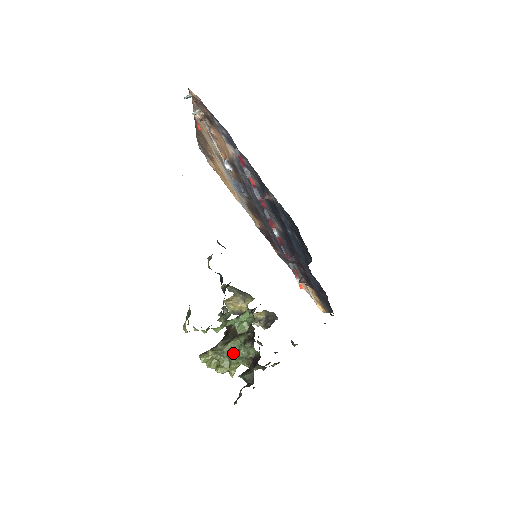
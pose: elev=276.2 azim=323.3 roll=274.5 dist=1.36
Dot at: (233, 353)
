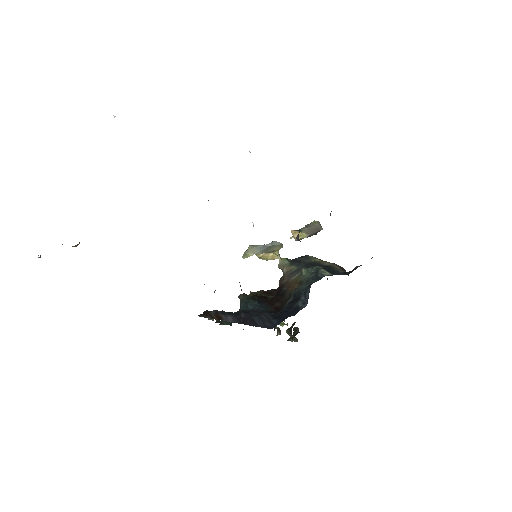
Dot at: occluded
